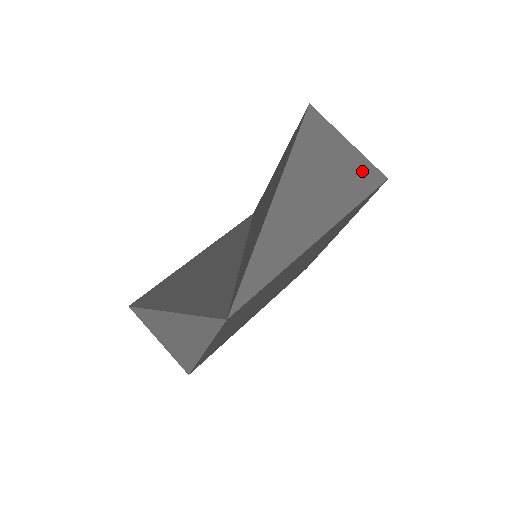
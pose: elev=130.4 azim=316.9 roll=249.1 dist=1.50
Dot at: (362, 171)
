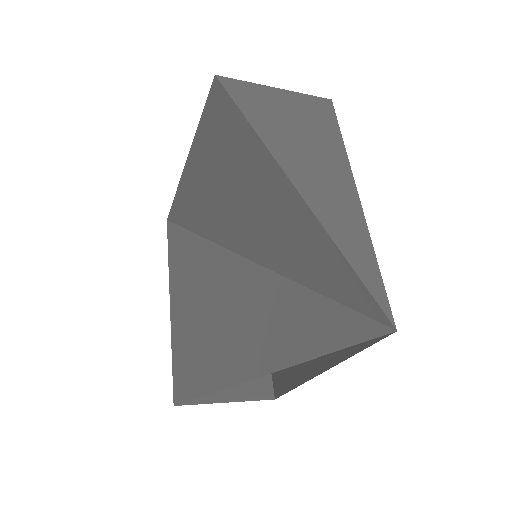
Dot at: (313, 109)
